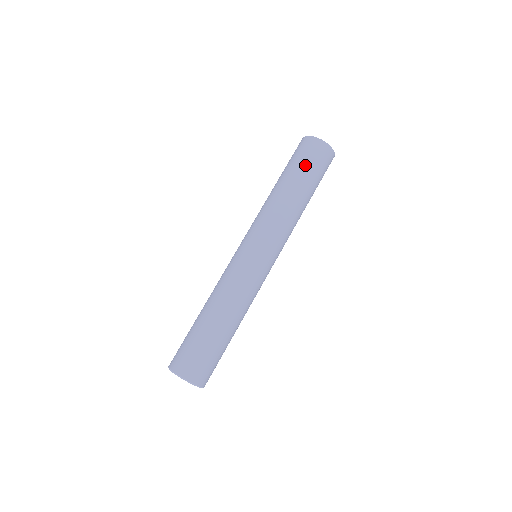
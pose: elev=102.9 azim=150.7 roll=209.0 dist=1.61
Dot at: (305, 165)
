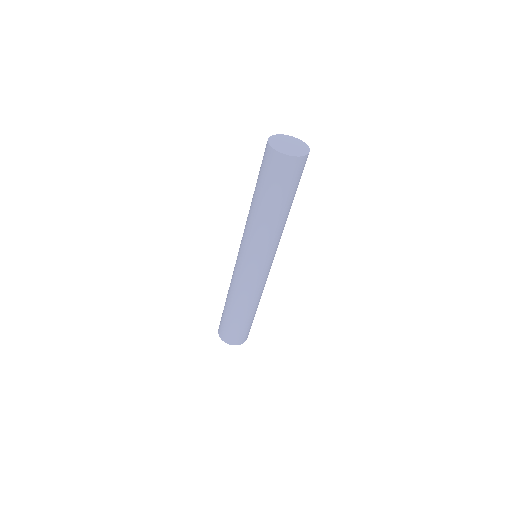
Dot at: (297, 186)
